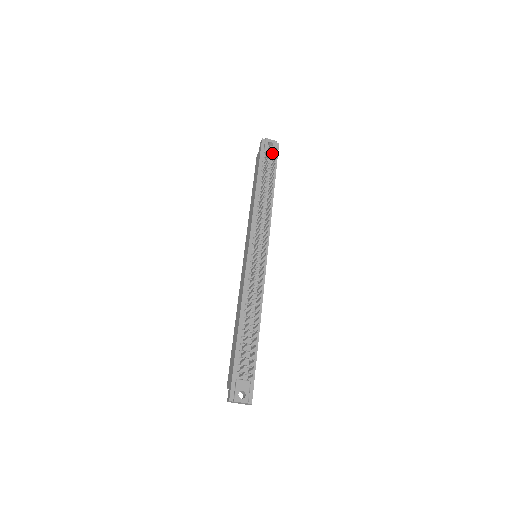
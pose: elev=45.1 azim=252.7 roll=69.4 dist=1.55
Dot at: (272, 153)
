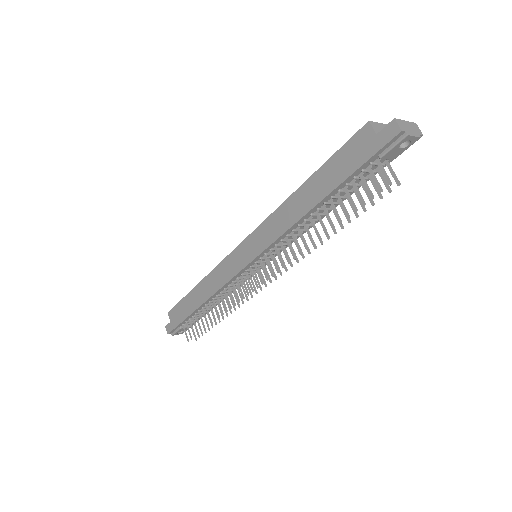
Dot at: (391, 159)
